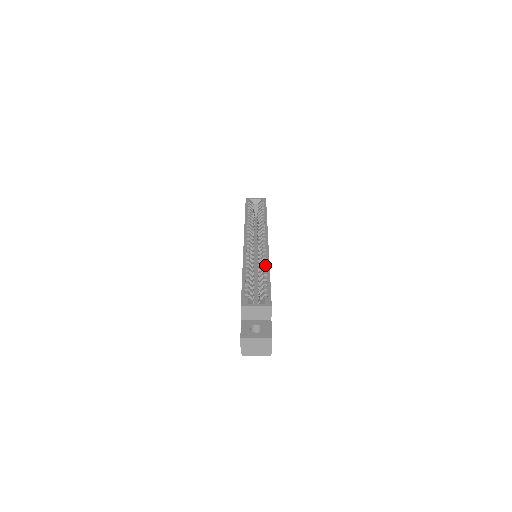
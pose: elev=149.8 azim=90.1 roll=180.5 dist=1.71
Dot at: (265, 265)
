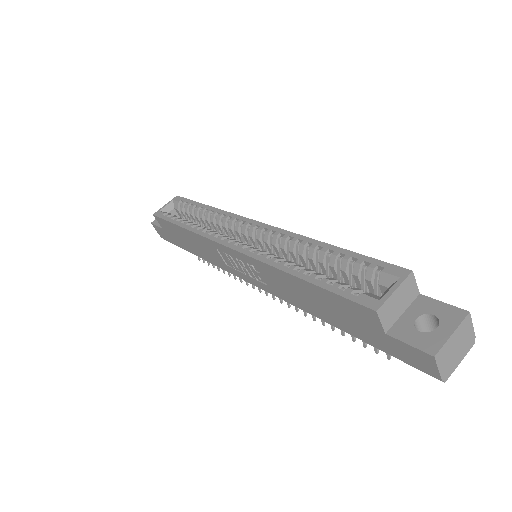
Dot at: (306, 243)
